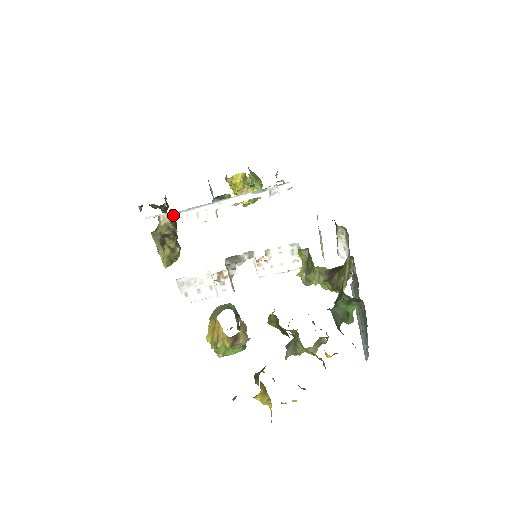
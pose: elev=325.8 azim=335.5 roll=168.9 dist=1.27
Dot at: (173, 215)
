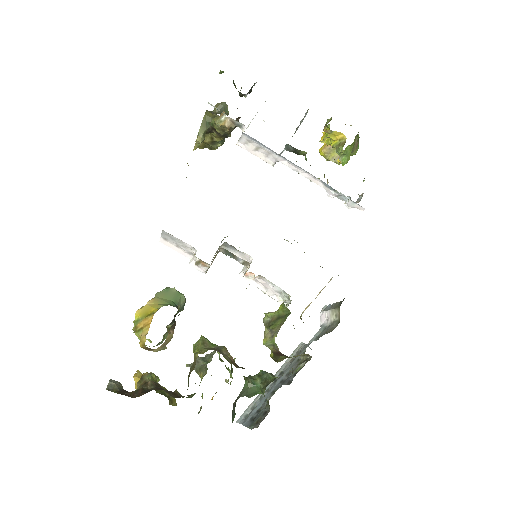
Dot at: (237, 125)
